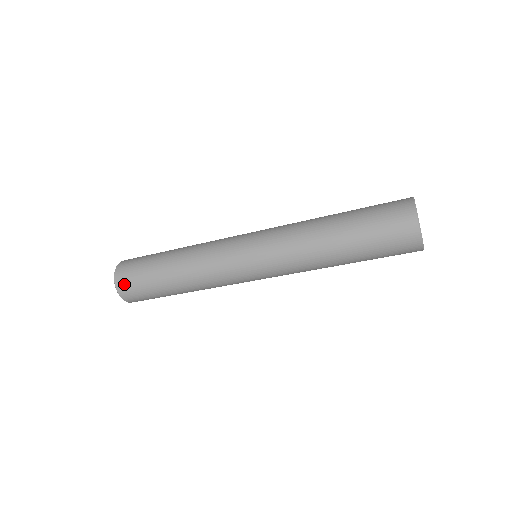
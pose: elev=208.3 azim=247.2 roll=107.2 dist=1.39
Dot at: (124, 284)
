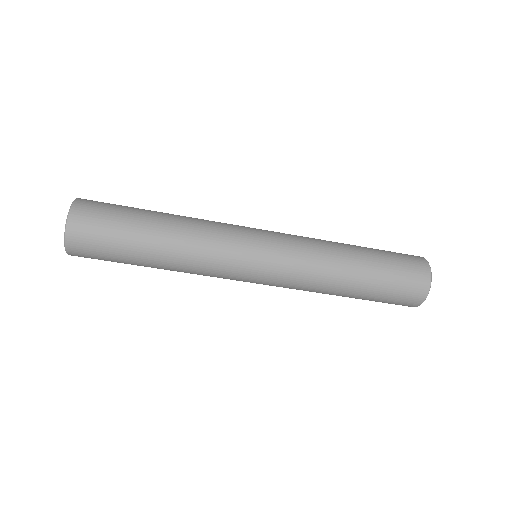
Dot at: (80, 246)
